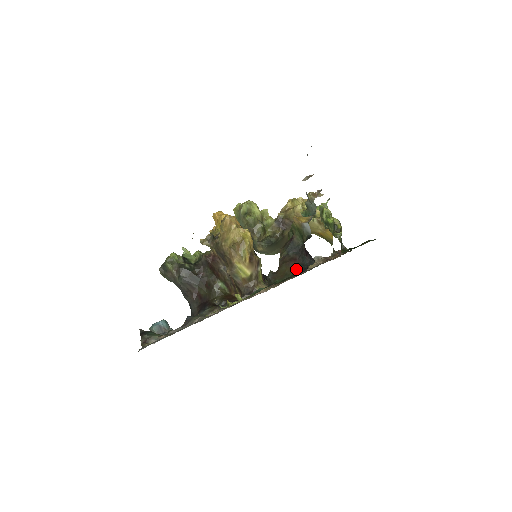
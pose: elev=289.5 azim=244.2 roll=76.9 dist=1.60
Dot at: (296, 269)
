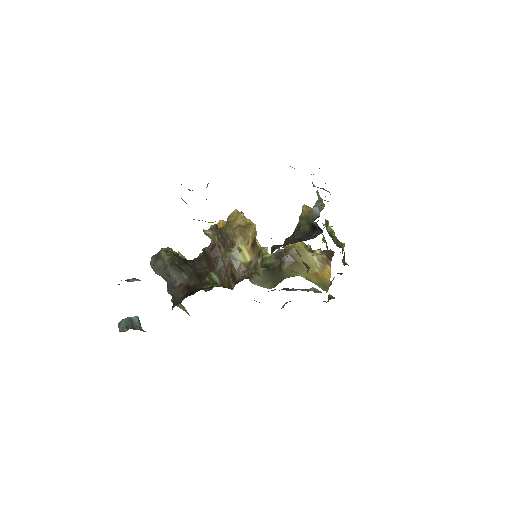
Dot at: (302, 240)
